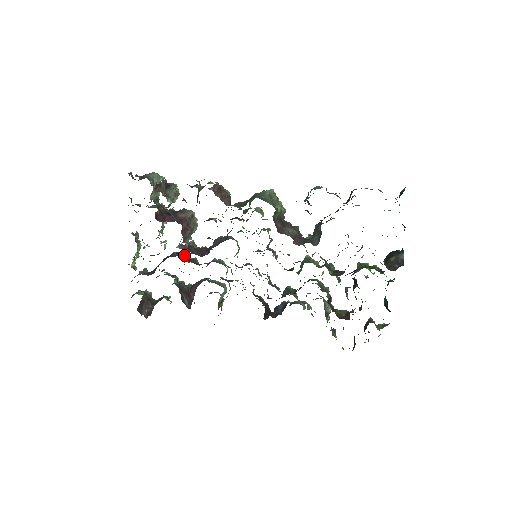
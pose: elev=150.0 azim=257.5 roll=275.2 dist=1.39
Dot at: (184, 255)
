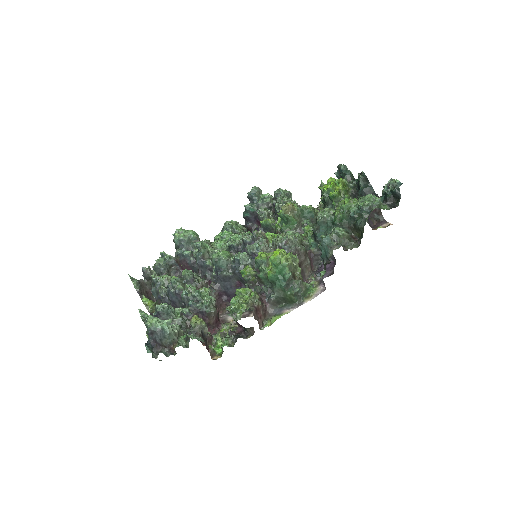
Dot at: occluded
